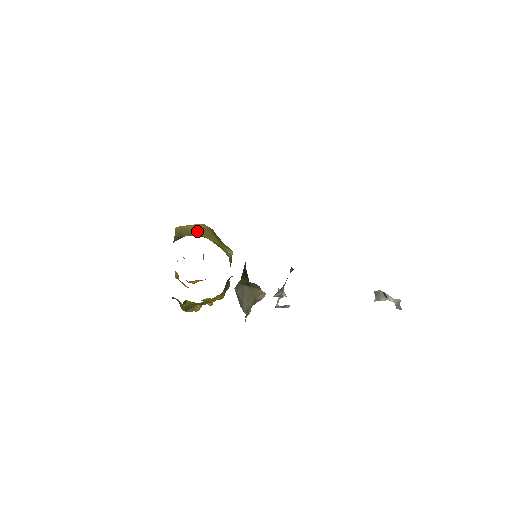
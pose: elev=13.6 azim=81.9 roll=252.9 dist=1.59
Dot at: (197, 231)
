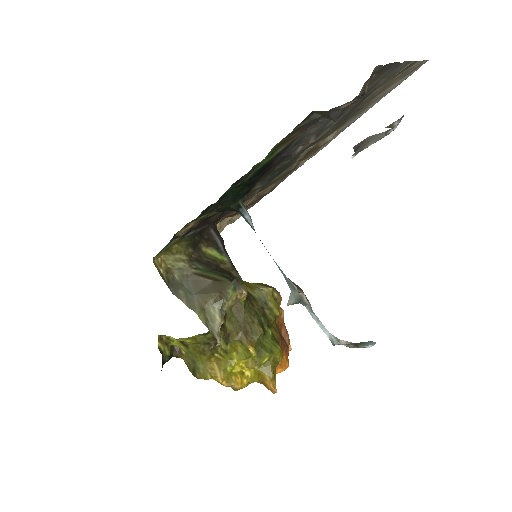
Dot at: occluded
